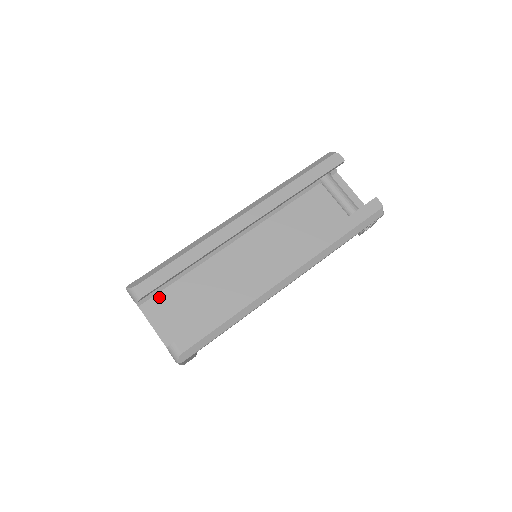
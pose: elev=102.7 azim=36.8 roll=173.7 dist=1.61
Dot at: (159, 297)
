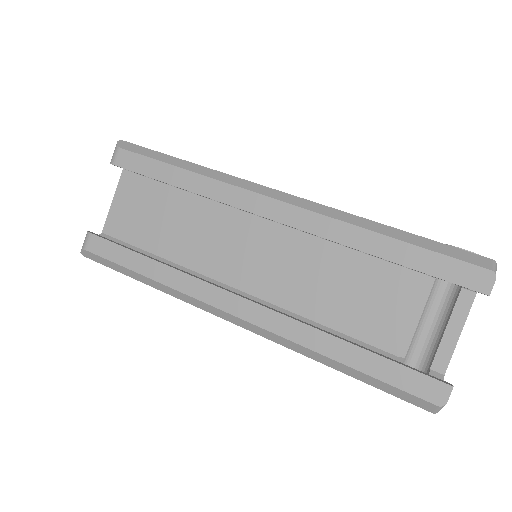
Dot at: (144, 181)
